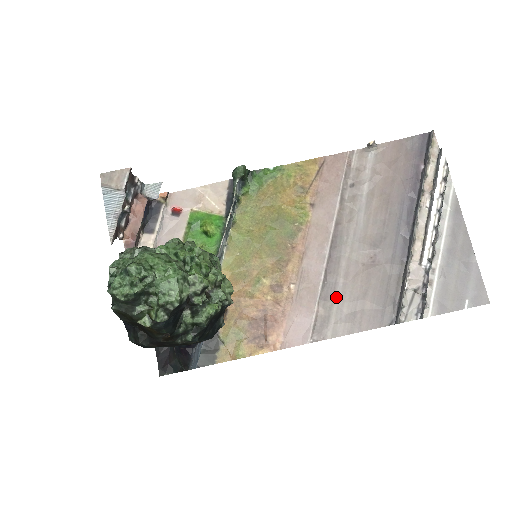
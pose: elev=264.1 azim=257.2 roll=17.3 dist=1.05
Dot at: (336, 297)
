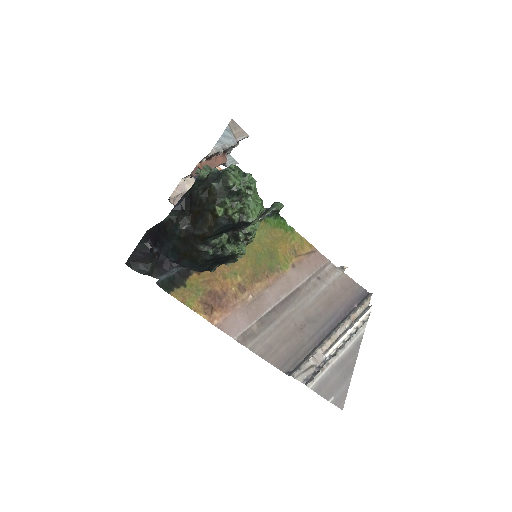
Dot at: (269, 328)
